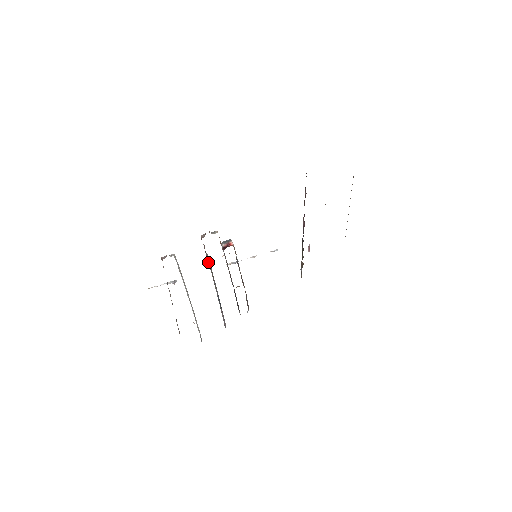
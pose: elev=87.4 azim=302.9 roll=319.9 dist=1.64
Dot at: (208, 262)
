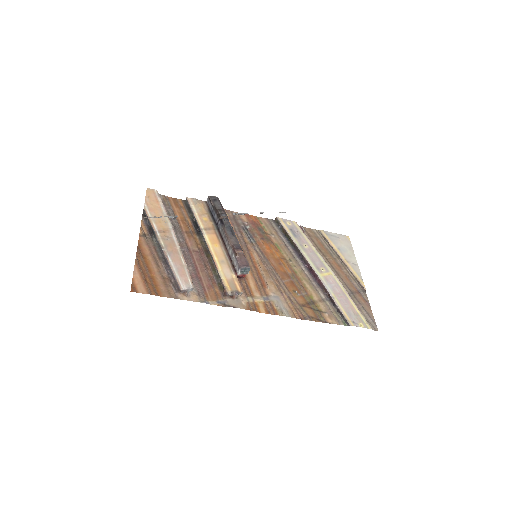
Dot at: (216, 267)
